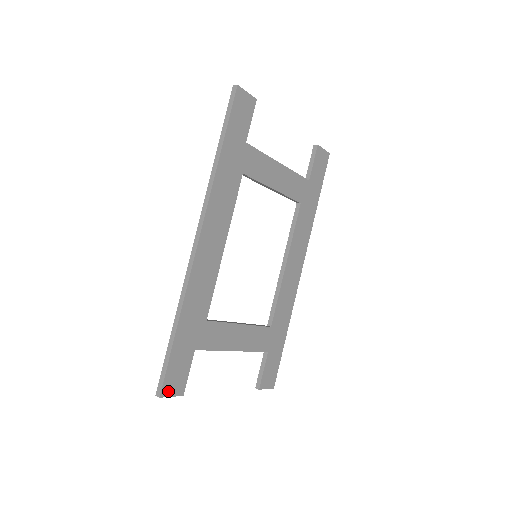
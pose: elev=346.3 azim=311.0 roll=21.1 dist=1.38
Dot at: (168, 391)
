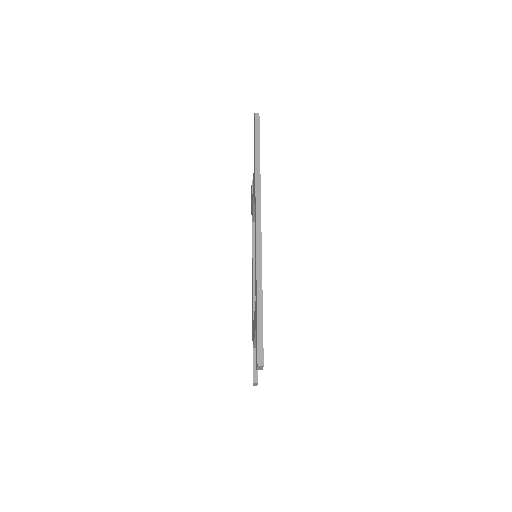
Dot at: occluded
